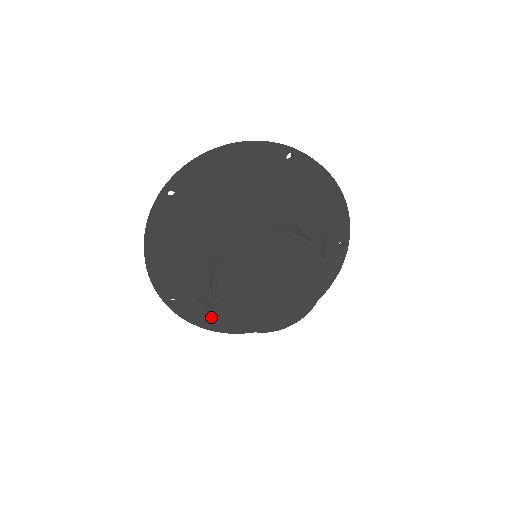
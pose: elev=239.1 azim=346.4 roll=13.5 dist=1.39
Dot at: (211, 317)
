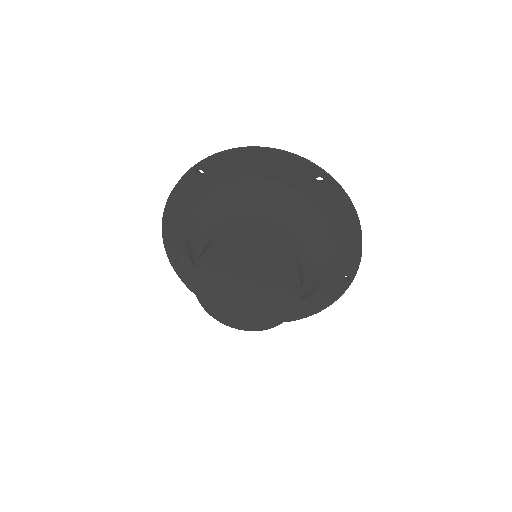
Dot at: occluded
